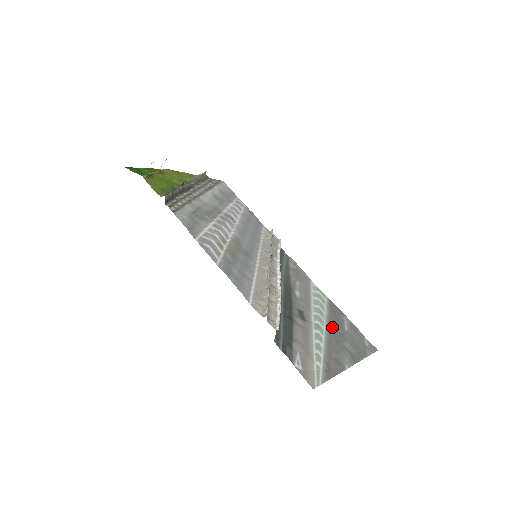
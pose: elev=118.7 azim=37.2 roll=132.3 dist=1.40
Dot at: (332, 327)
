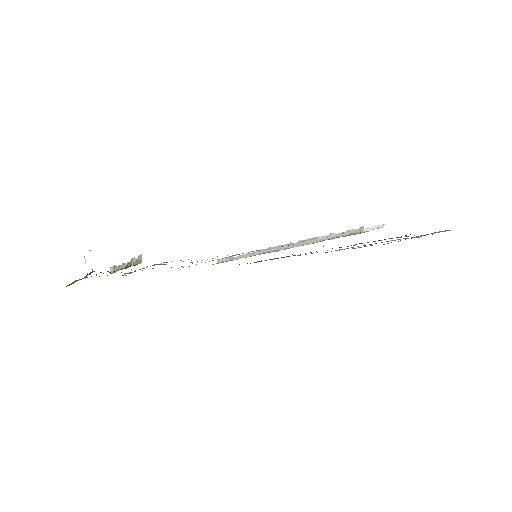
Dot at: occluded
